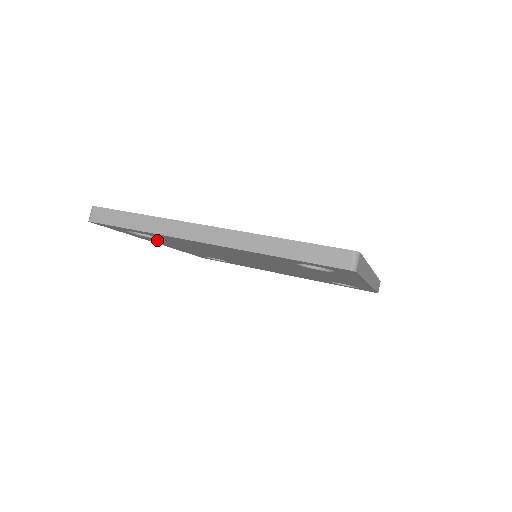
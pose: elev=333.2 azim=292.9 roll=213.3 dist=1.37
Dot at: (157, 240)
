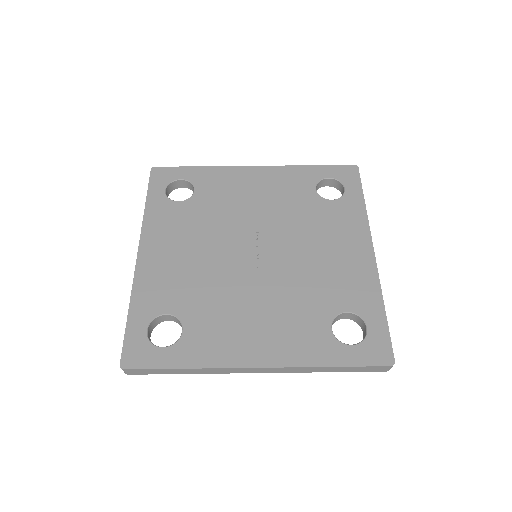
Dot at: occluded
